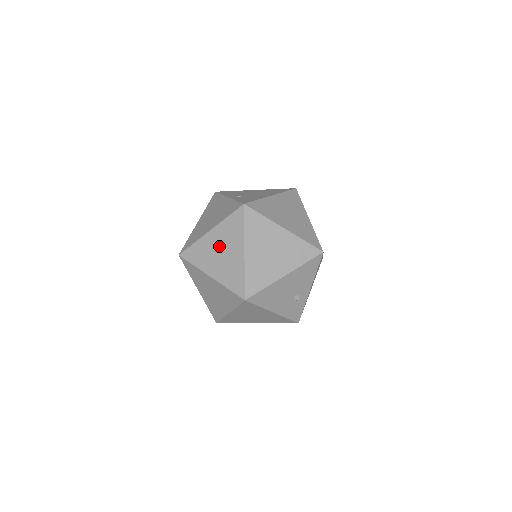
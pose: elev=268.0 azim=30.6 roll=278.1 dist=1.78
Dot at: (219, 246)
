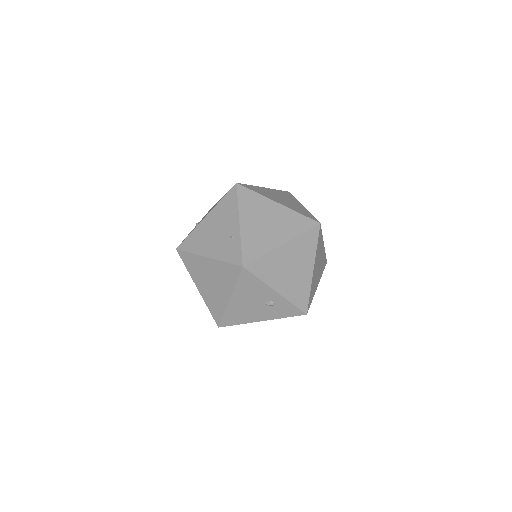
Dot at: occluded
